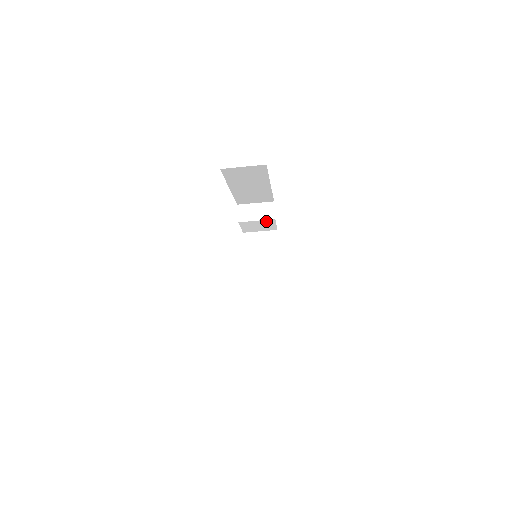
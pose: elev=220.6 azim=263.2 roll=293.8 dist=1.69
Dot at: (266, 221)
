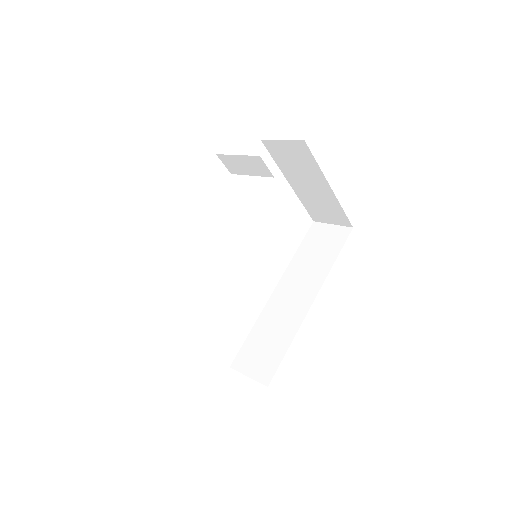
Dot at: occluded
